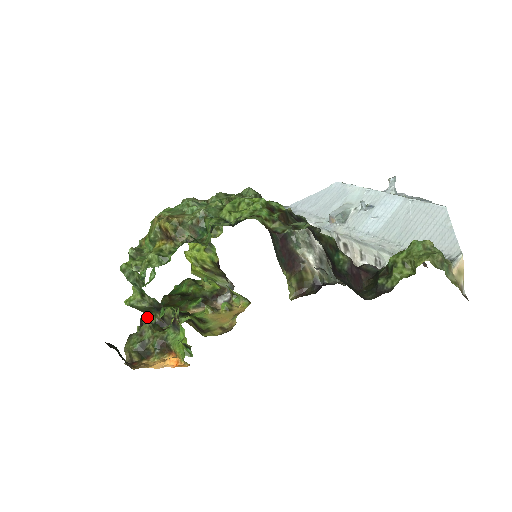
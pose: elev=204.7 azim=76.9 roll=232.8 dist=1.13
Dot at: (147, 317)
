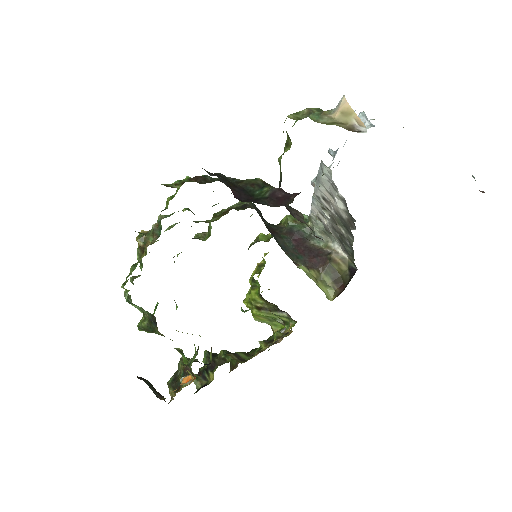
Dot at: (204, 365)
